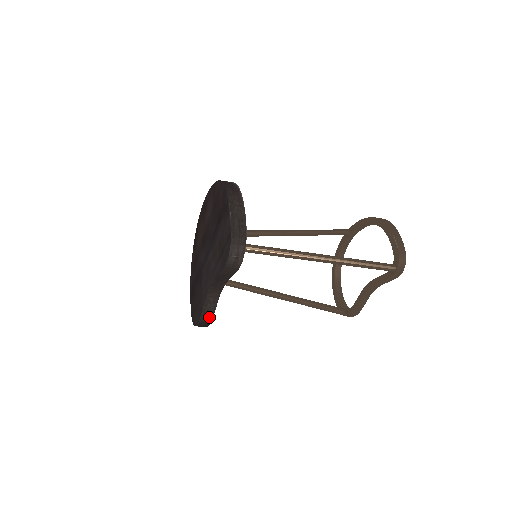
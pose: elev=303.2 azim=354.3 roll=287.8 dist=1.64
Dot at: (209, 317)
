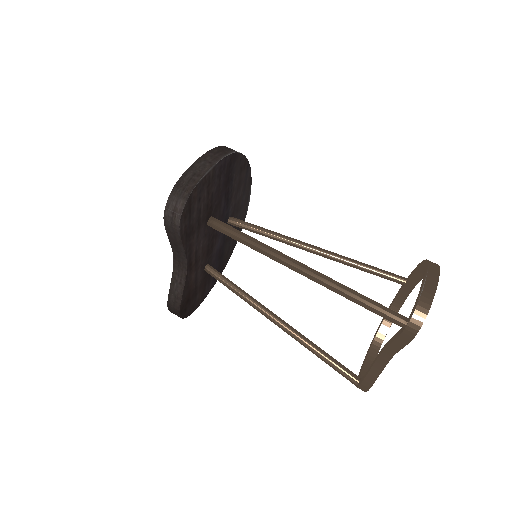
Dot at: (177, 302)
